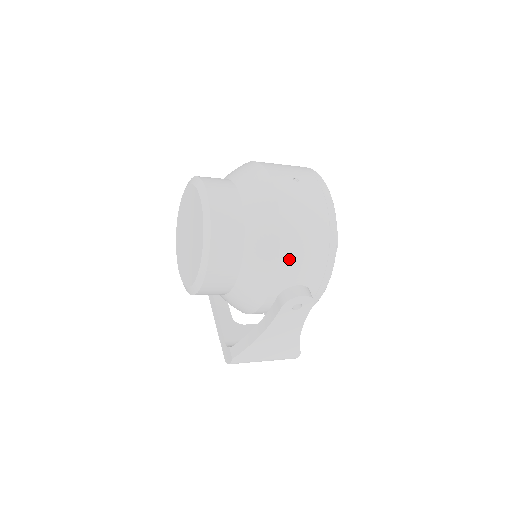
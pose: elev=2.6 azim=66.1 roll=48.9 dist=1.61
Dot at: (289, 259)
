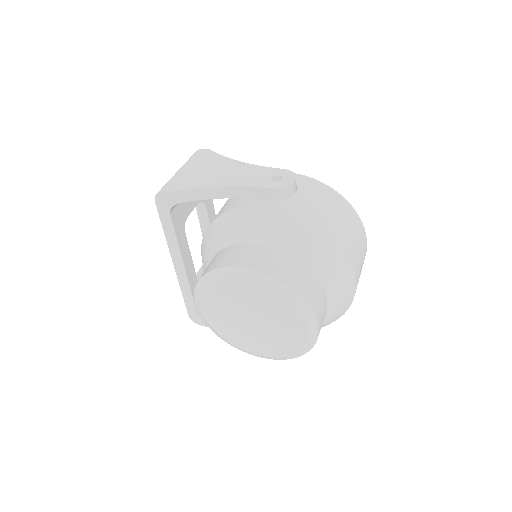
Dot at: occluded
